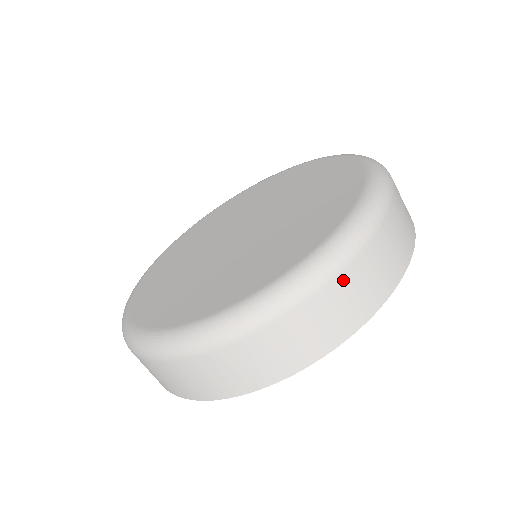
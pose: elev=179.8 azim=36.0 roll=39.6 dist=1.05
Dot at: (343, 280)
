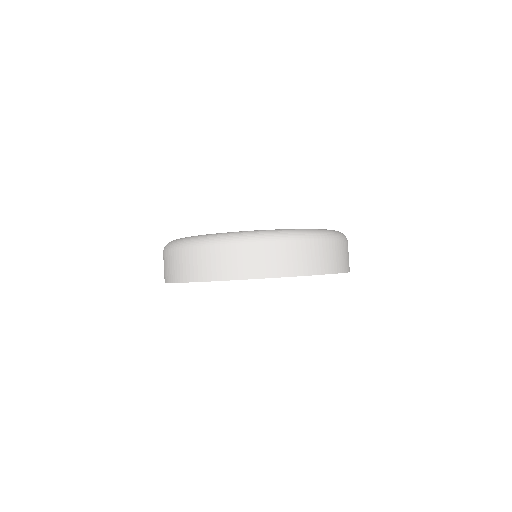
Dot at: (347, 246)
